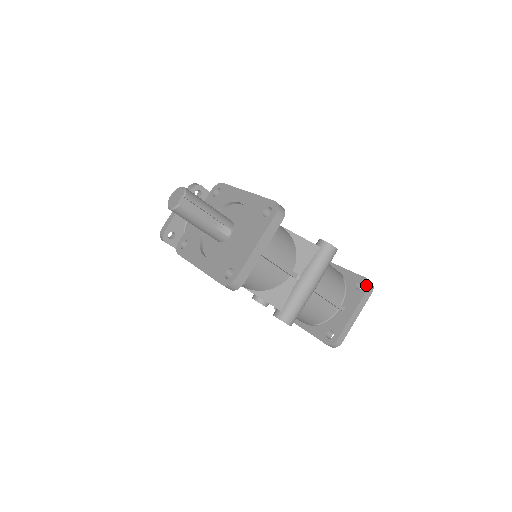
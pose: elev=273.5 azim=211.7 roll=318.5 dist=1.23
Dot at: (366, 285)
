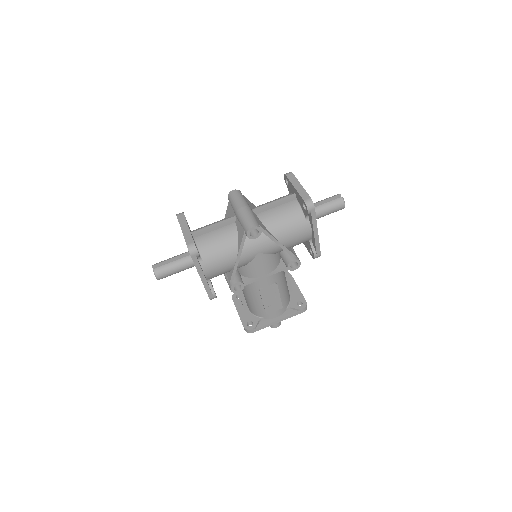
Dot at: (285, 177)
